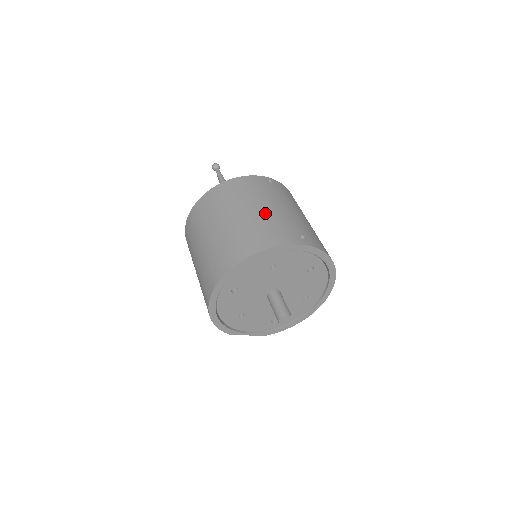
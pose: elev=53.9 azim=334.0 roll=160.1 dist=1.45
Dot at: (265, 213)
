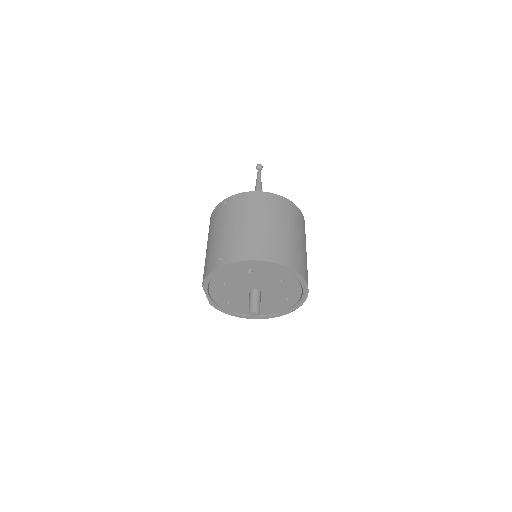
Dot at: (302, 247)
